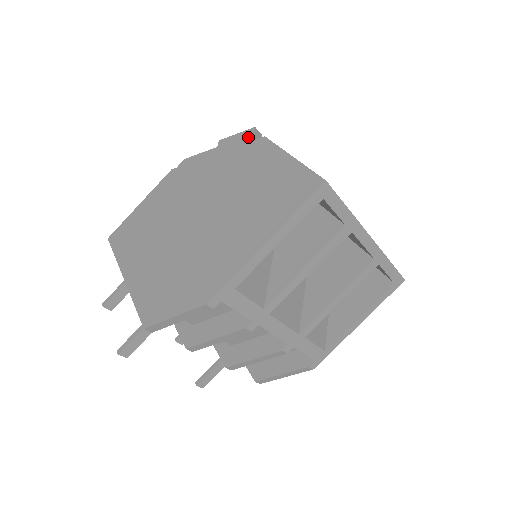
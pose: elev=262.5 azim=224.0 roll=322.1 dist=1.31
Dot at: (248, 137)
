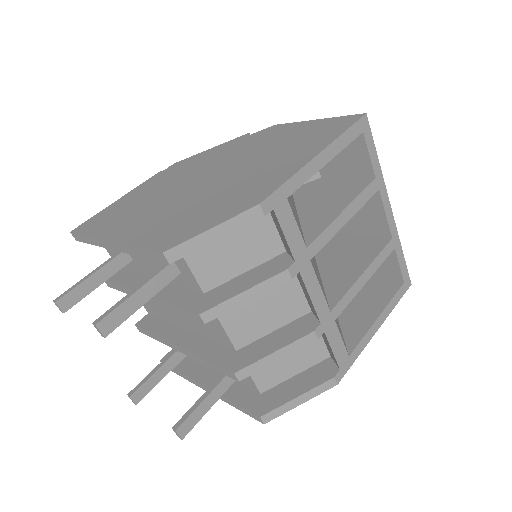
Dot at: occluded
